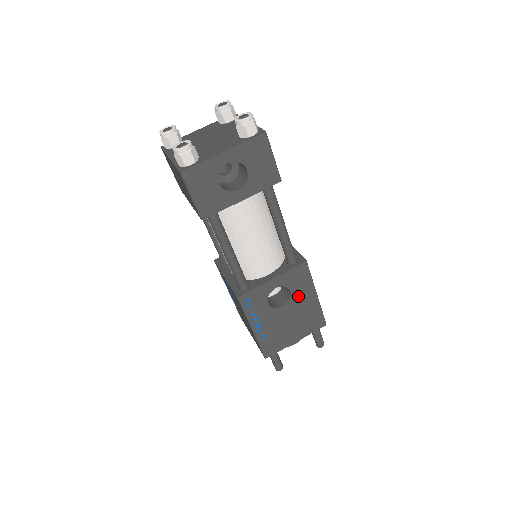
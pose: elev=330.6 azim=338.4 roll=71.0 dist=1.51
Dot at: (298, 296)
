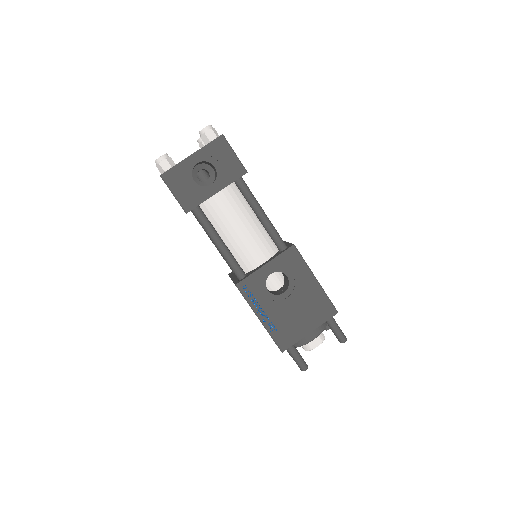
Dot at: (297, 281)
